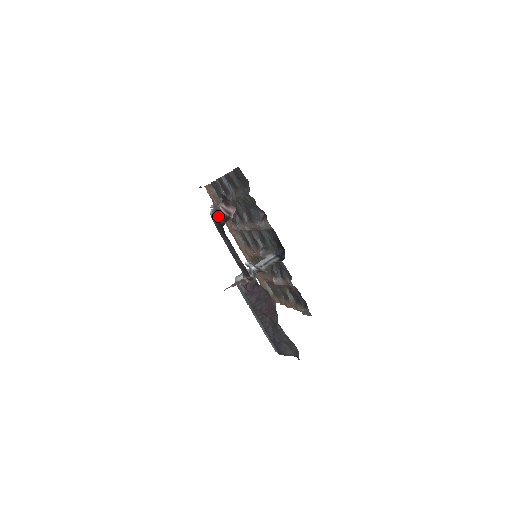
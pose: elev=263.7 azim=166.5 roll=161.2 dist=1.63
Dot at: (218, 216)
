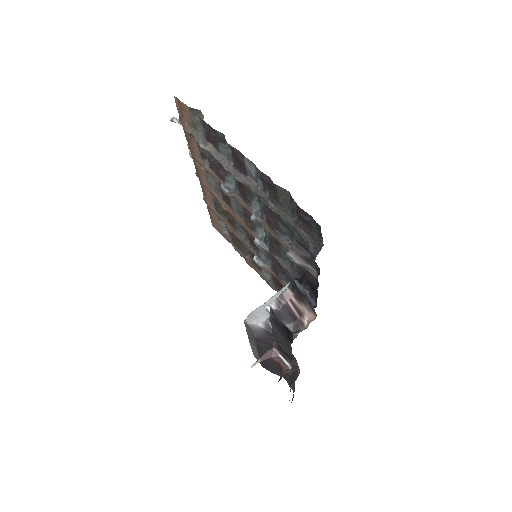
Dot at: (285, 317)
